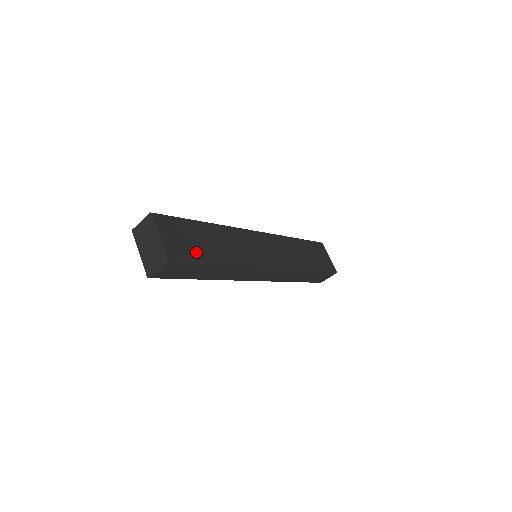
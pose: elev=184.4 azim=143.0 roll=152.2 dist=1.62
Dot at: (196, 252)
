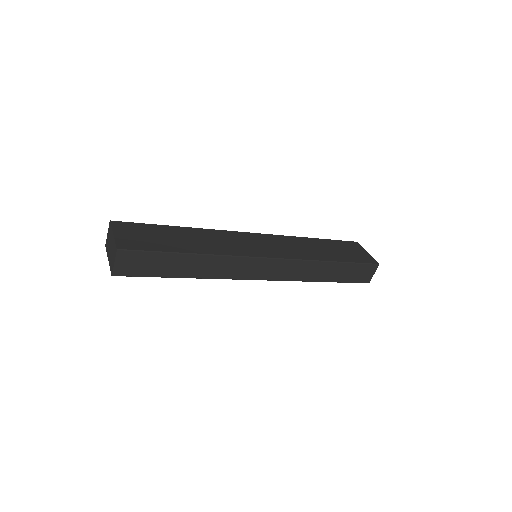
Dot at: (157, 245)
